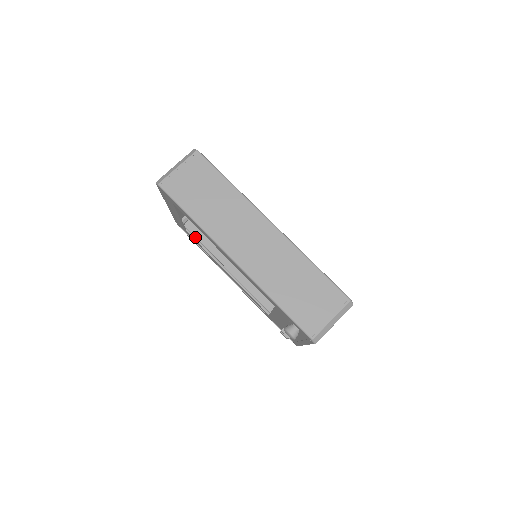
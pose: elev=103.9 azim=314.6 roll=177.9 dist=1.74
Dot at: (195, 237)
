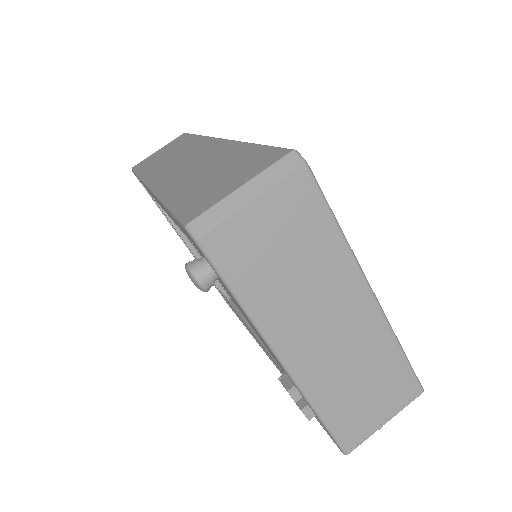
Dot at: occluded
